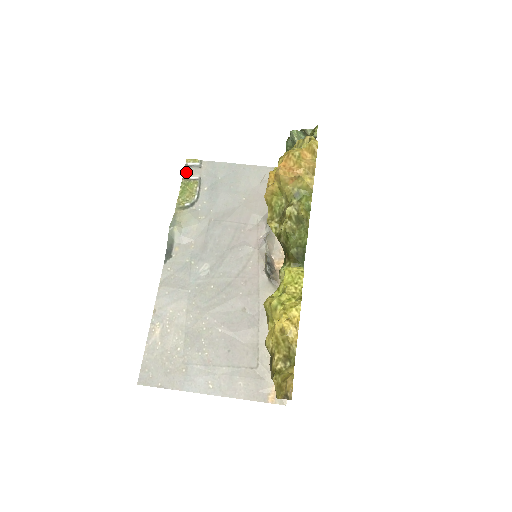
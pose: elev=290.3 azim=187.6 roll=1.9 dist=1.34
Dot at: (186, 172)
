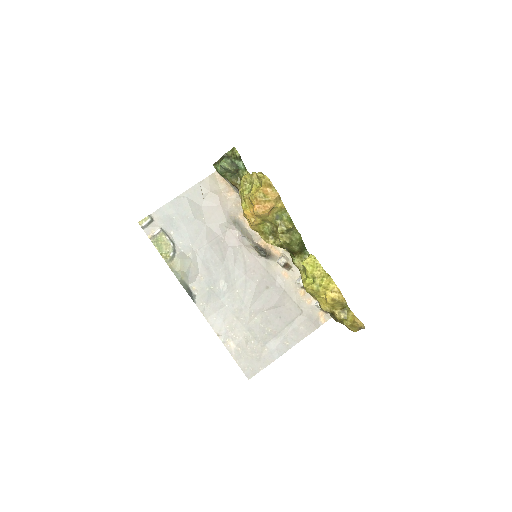
Dot at: (147, 232)
